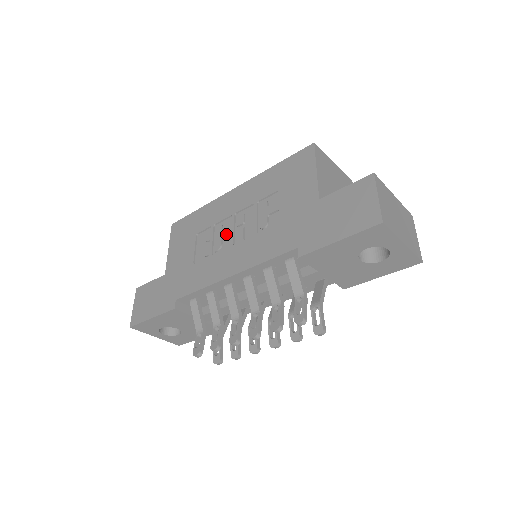
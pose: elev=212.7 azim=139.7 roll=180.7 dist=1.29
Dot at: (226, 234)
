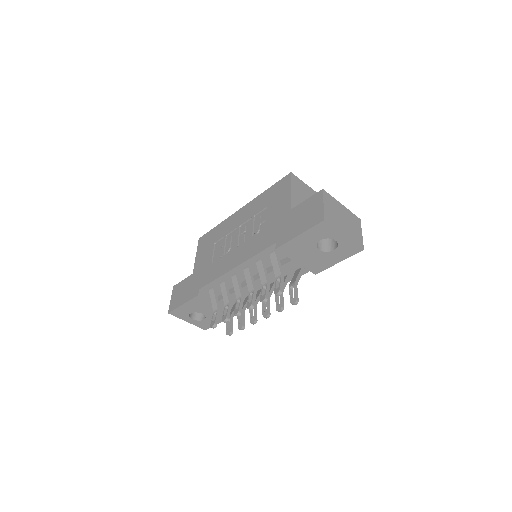
Dot at: (233, 240)
